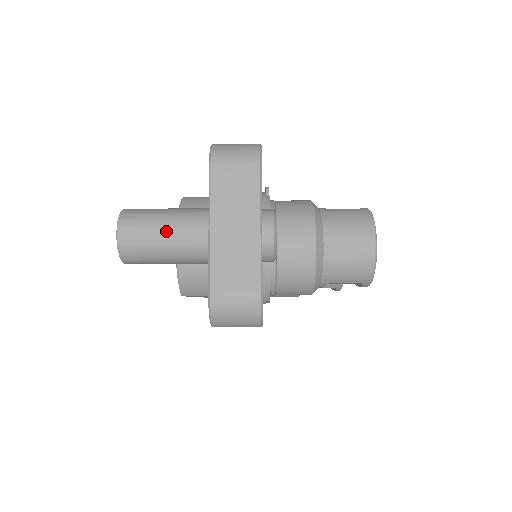
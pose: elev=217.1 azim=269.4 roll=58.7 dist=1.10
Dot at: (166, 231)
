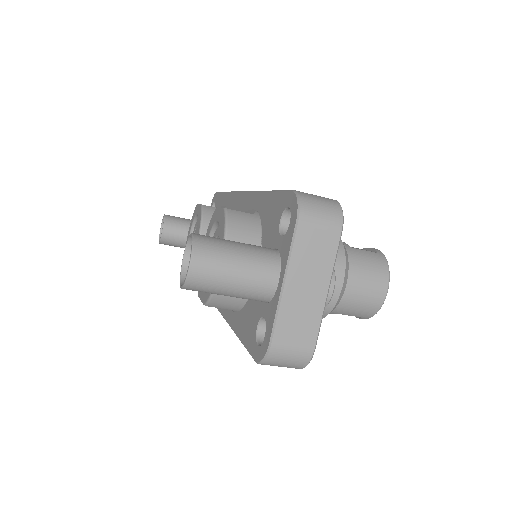
Dot at: (238, 273)
